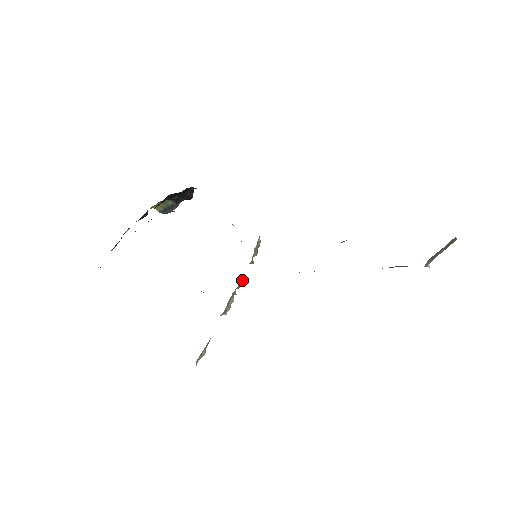
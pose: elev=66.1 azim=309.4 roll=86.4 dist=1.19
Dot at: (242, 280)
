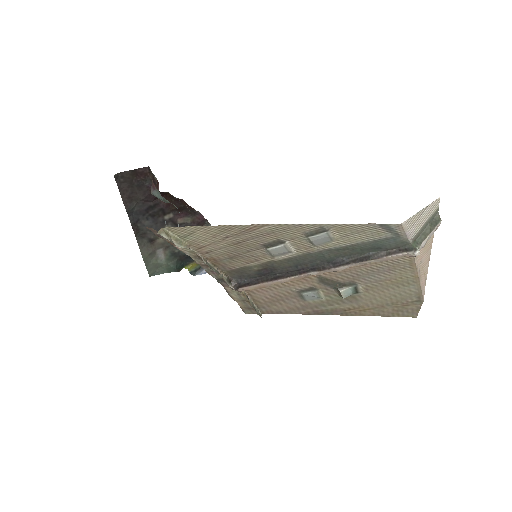
Dot at: (232, 284)
